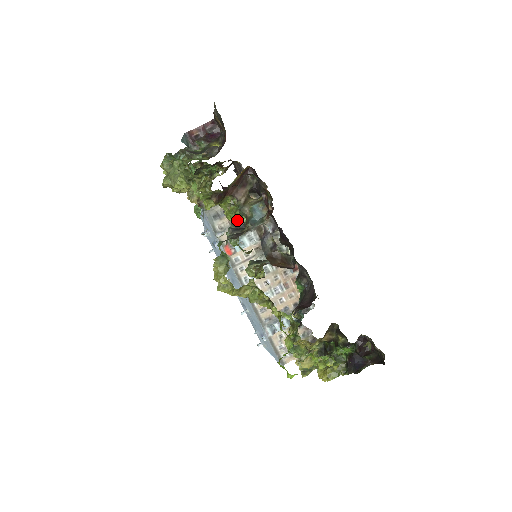
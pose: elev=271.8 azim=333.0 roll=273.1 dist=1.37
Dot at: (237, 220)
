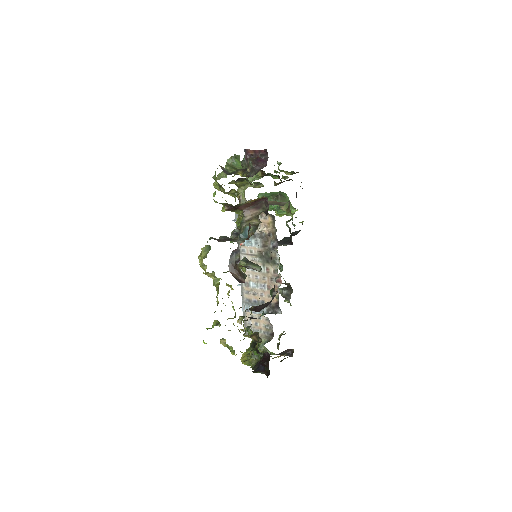
Dot at: (241, 228)
